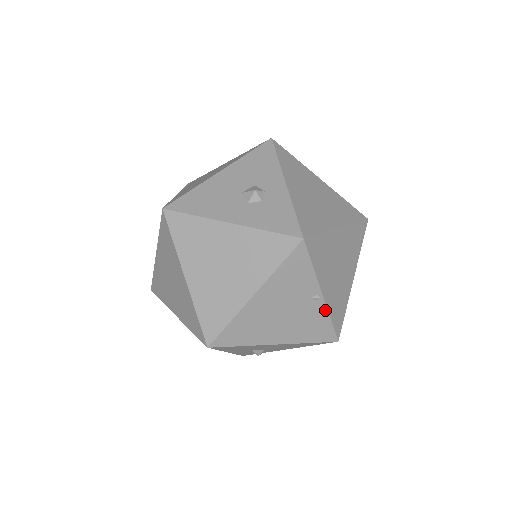
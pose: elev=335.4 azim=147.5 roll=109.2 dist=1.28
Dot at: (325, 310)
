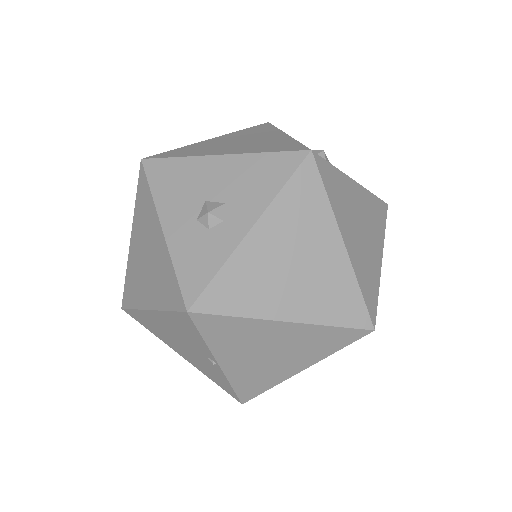
Dot at: (224, 376)
